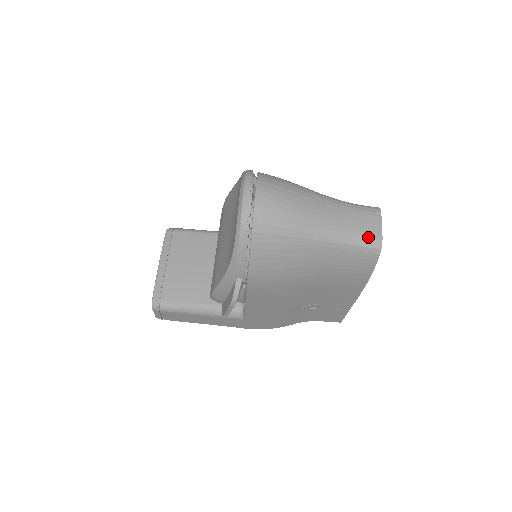
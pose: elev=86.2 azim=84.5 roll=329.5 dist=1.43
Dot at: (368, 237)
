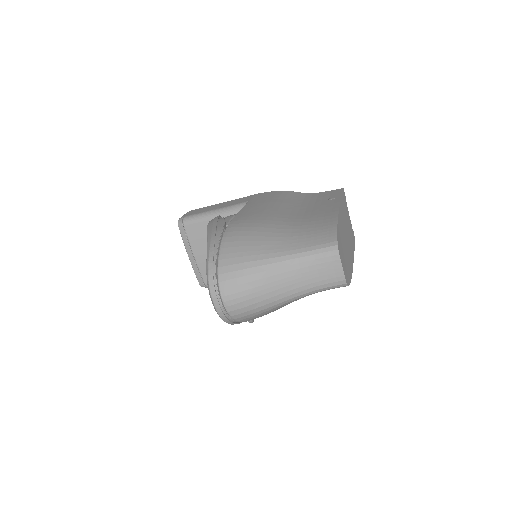
Dot at: (332, 283)
